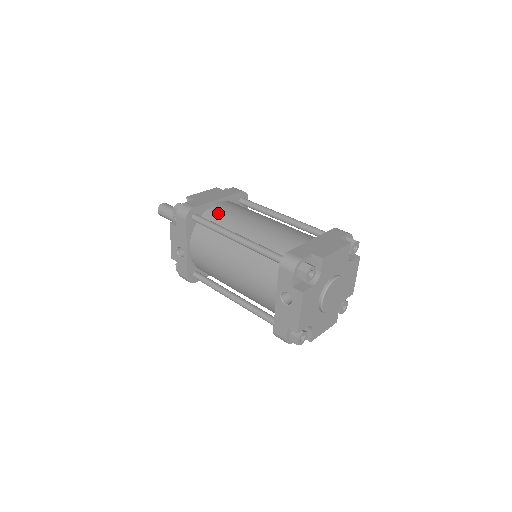
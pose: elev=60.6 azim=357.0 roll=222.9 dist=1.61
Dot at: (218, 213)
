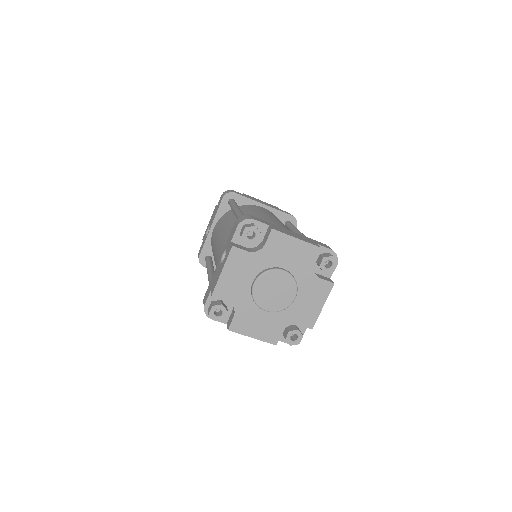
Dot at: (251, 207)
